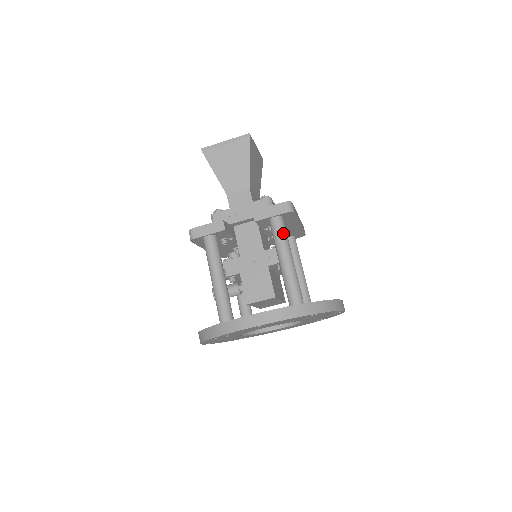
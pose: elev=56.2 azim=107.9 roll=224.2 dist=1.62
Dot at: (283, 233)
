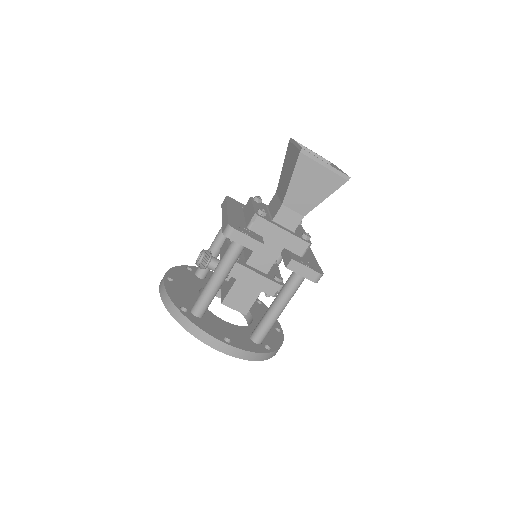
Dot at: (296, 290)
